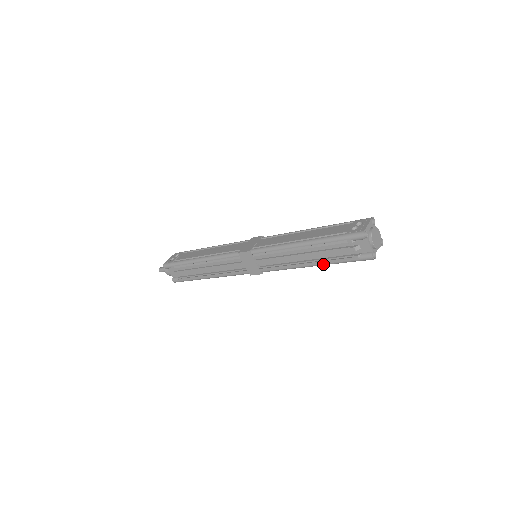
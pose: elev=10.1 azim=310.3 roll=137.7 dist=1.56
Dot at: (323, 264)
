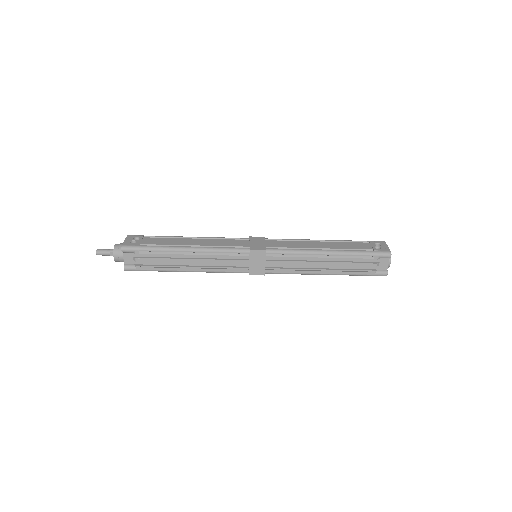
Dot at: (338, 274)
